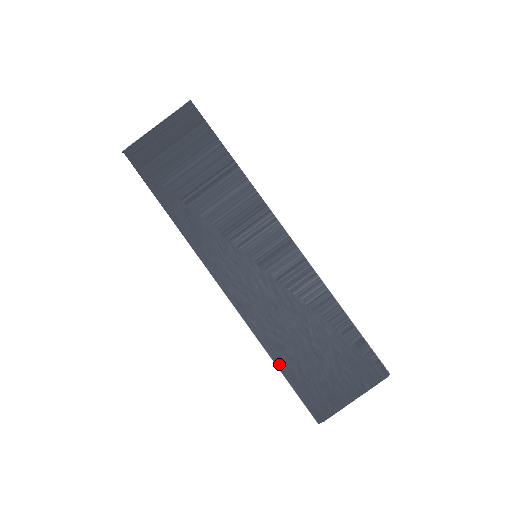
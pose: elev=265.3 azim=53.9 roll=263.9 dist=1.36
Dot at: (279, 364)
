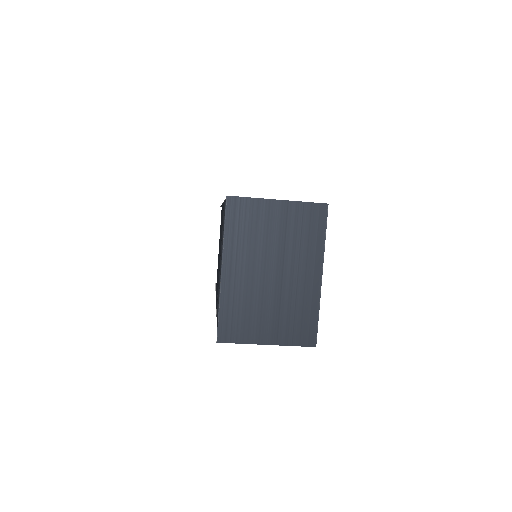
Dot at: occluded
